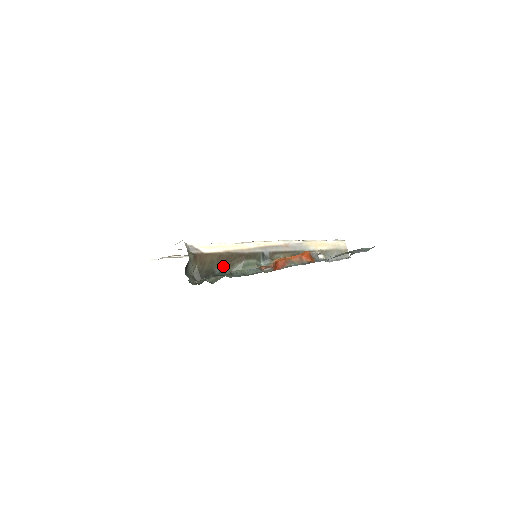
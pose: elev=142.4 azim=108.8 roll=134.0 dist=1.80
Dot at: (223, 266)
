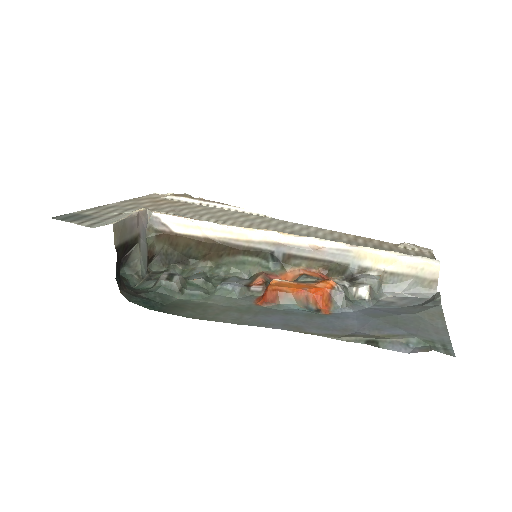
Dot at: (206, 254)
